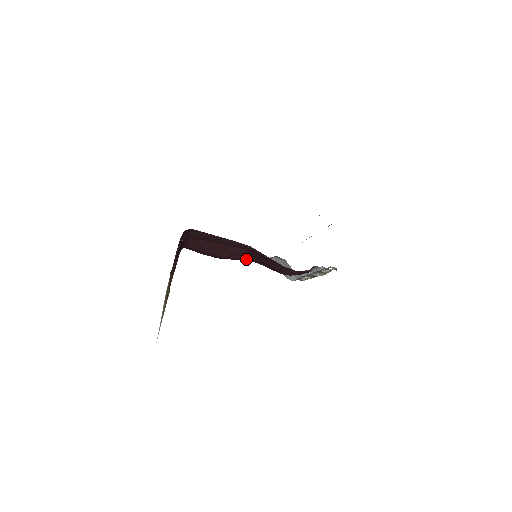
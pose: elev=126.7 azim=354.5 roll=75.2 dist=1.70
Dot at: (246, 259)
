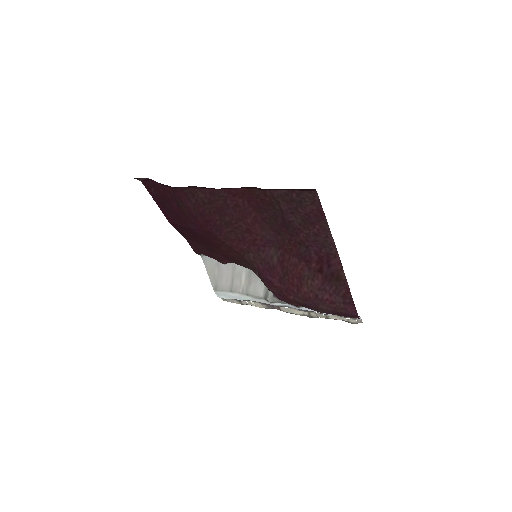
Dot at: (245, 254)
